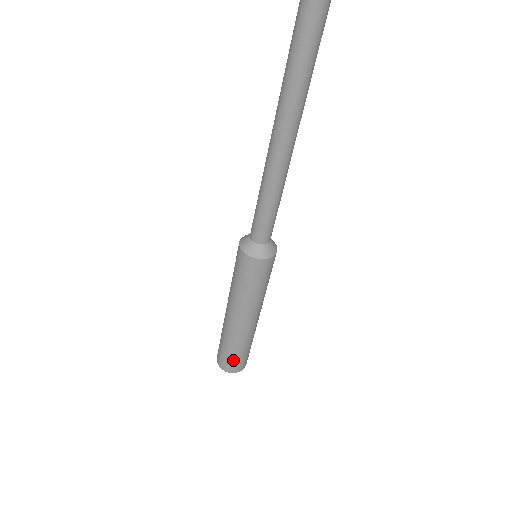
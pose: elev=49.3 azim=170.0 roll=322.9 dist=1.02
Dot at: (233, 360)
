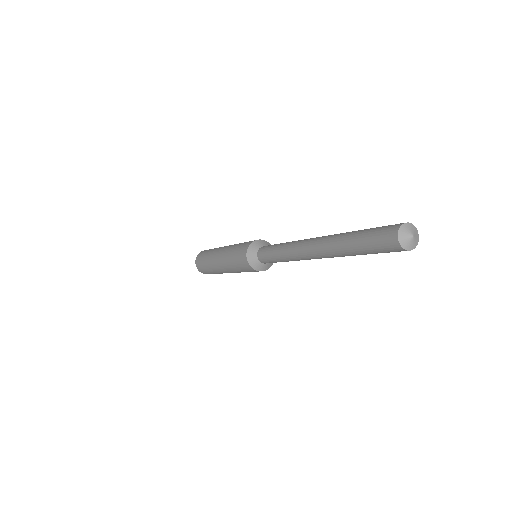
Dot at: (204, 270)
